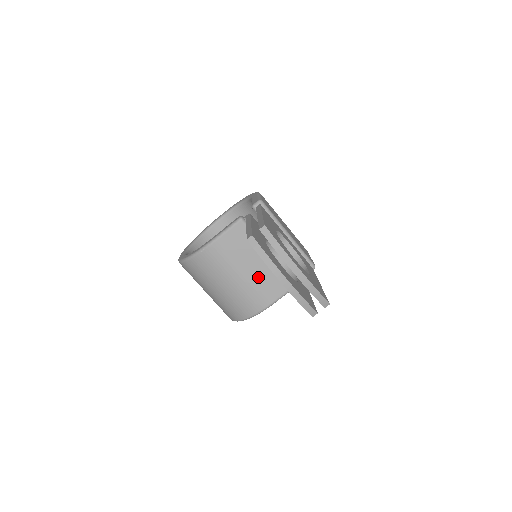
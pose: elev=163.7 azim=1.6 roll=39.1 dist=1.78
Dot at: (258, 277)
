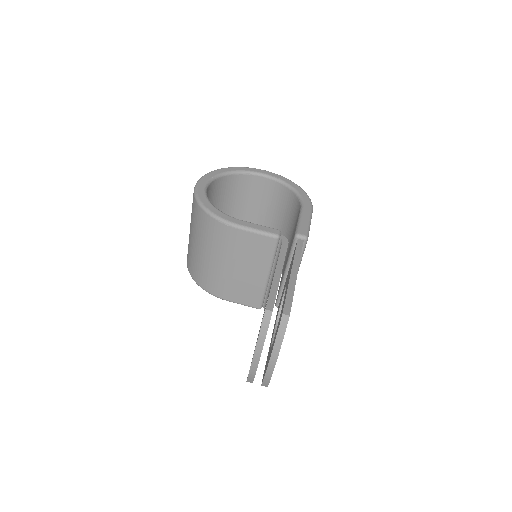
Dot at: (240, 279)
